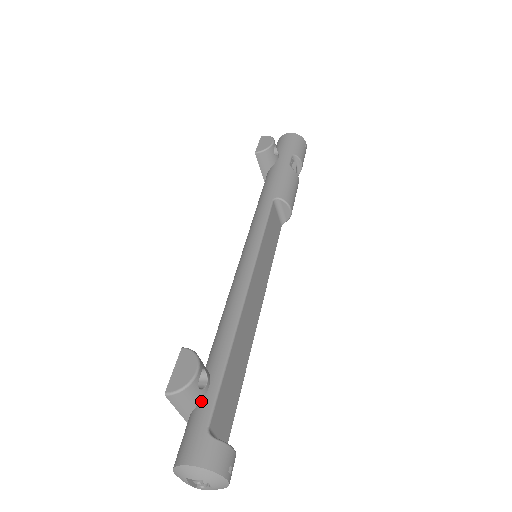
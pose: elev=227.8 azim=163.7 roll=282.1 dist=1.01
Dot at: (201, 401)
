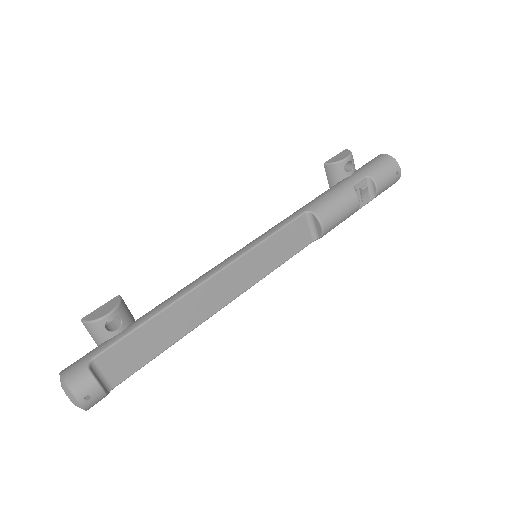
Dot at: (107, 340)
